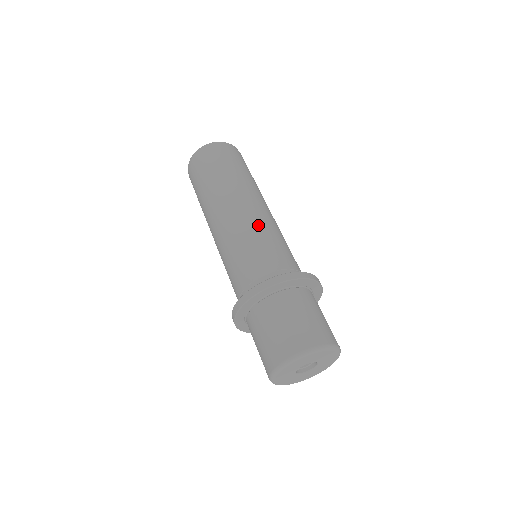
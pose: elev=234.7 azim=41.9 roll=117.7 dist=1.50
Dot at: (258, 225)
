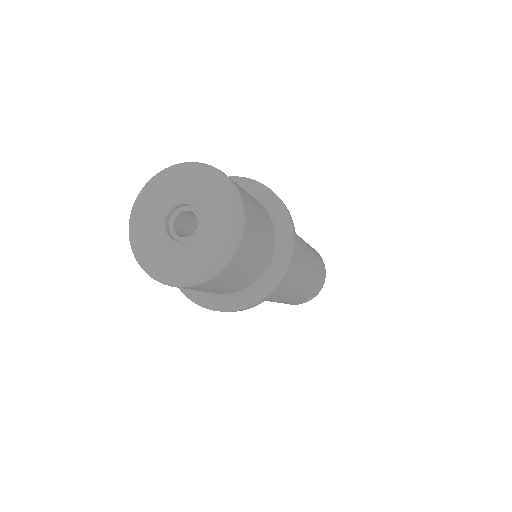
Dot at: occluded
